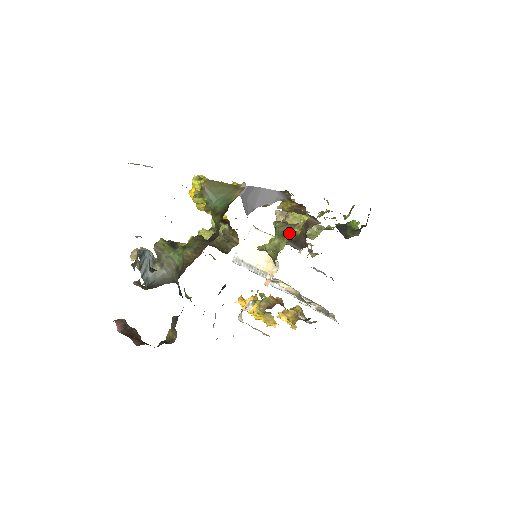
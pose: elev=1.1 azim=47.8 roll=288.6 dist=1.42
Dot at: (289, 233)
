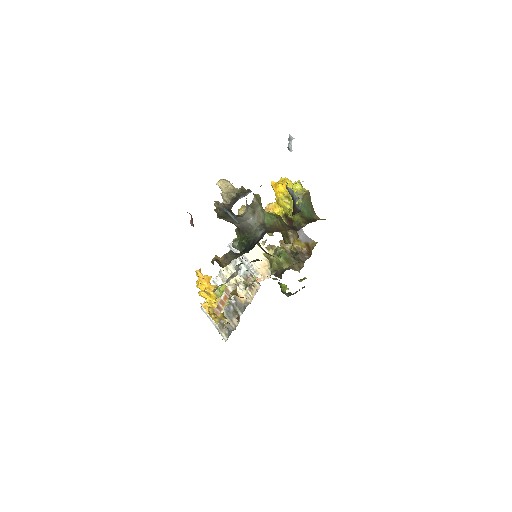
Dot at: (293, 262)
